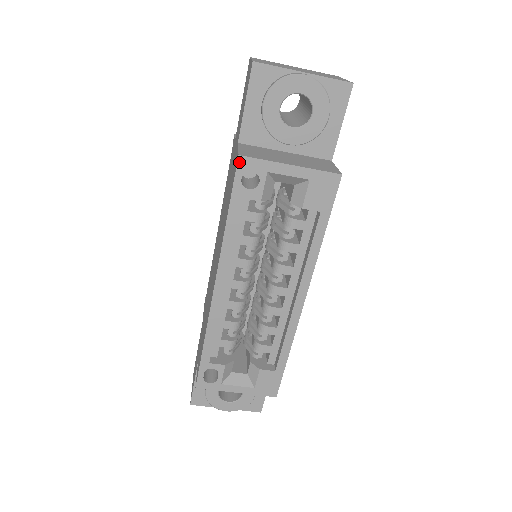
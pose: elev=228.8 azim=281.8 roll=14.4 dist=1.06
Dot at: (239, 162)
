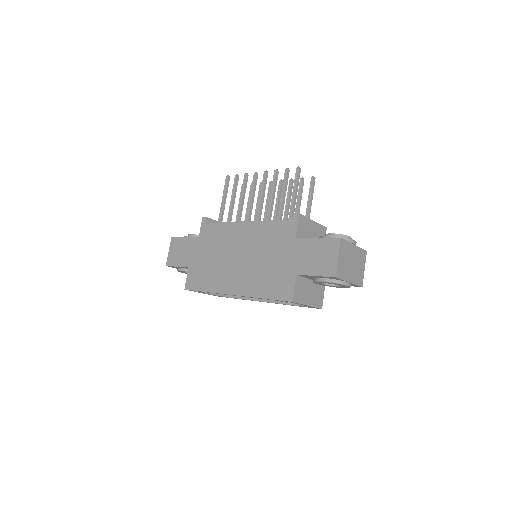
Dot at: occluded
